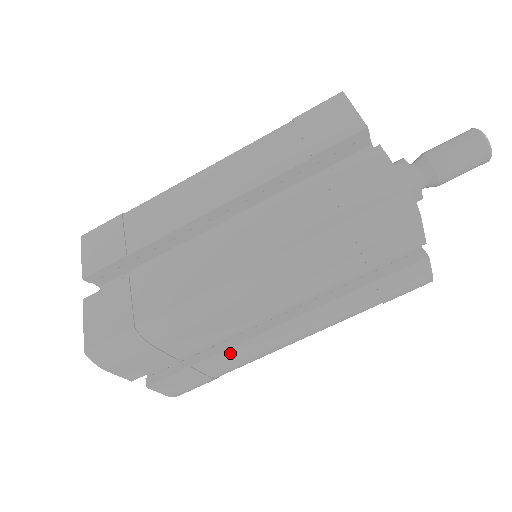
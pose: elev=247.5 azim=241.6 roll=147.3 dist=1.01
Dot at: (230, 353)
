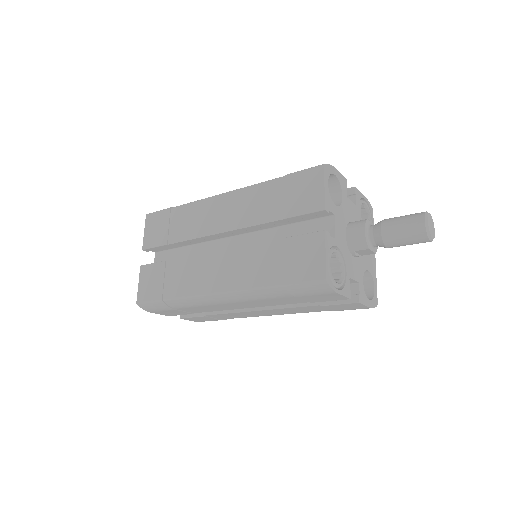
Dot at: (229, 315)
